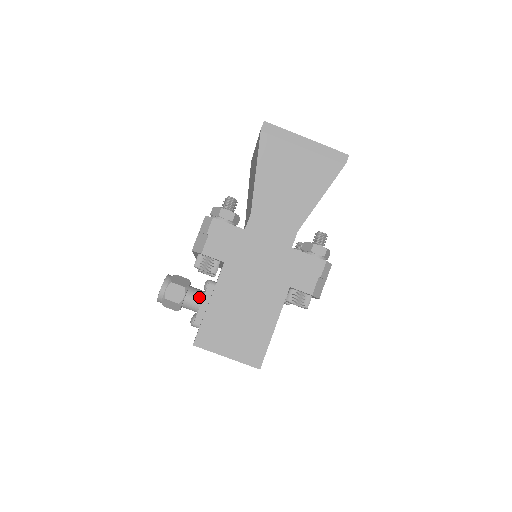
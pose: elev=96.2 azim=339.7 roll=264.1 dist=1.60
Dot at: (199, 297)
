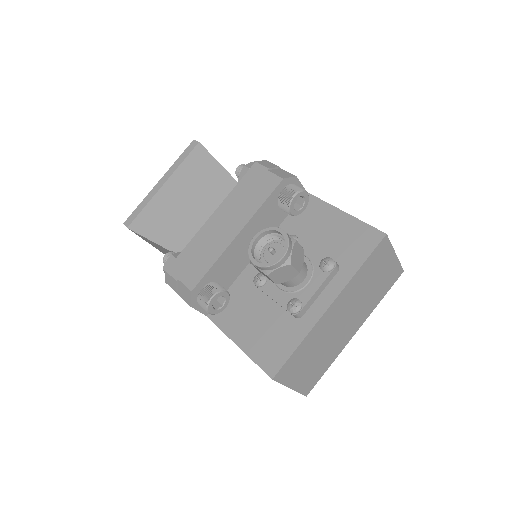
Dot at: occluded
